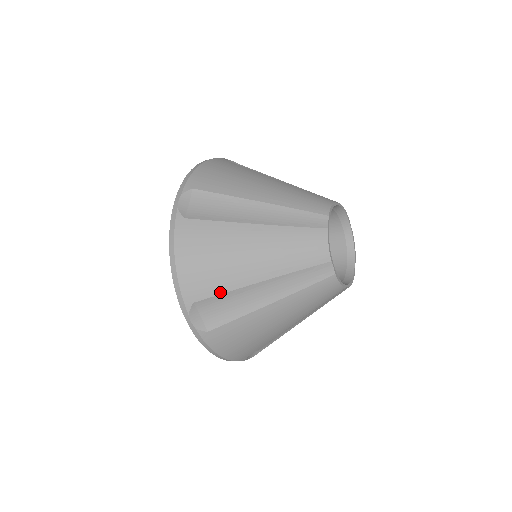
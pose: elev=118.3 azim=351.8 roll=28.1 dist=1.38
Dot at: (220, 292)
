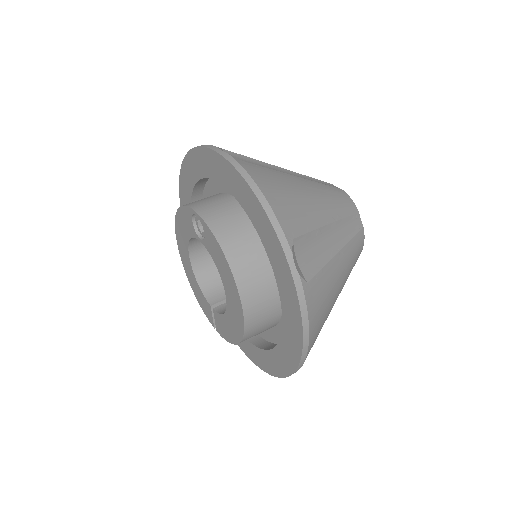
Dot at: (308, 230)
